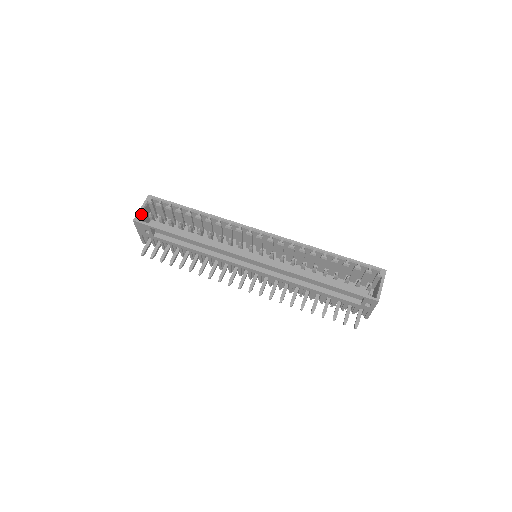
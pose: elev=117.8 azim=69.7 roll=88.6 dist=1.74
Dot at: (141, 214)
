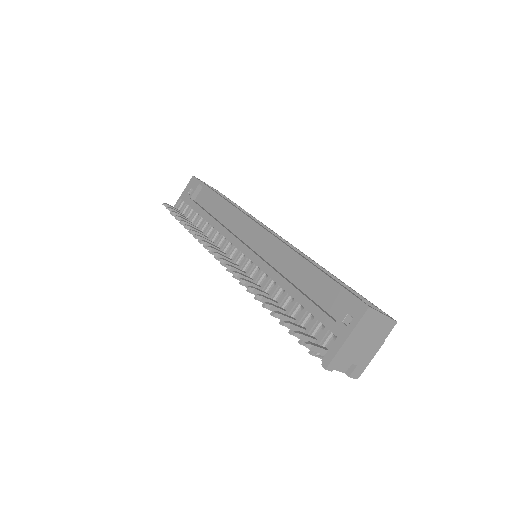
Dot at: occluded
